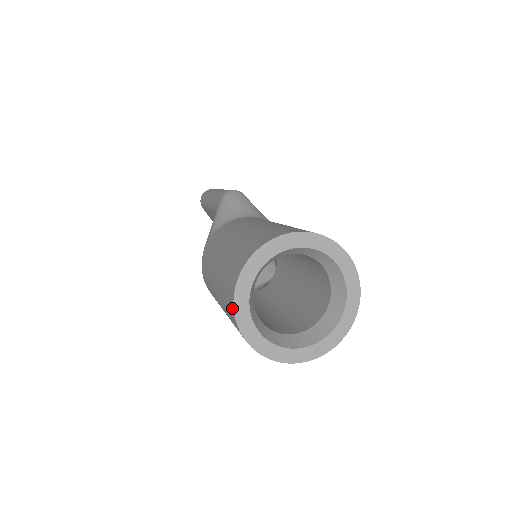
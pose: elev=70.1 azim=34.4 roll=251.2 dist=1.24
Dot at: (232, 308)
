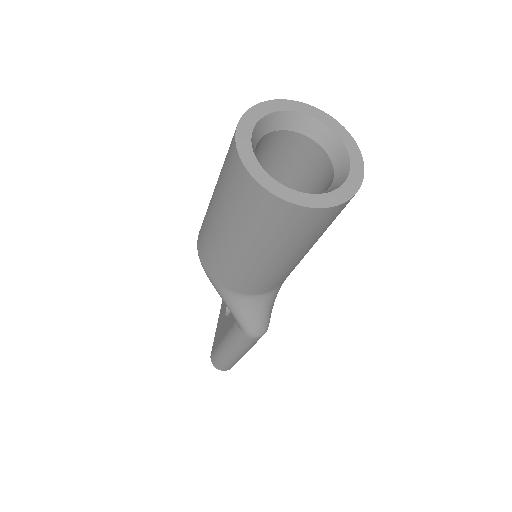
Dot at: (250, 111)
